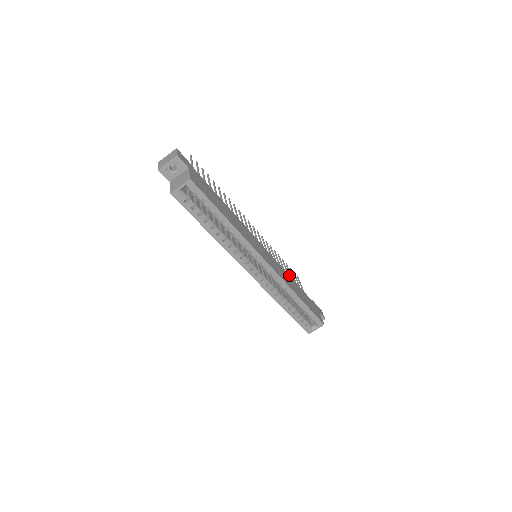
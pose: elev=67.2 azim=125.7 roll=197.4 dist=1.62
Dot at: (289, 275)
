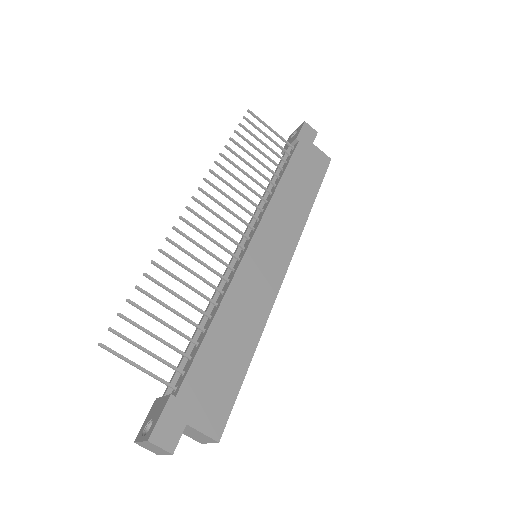
Dot at: (277, 186)
